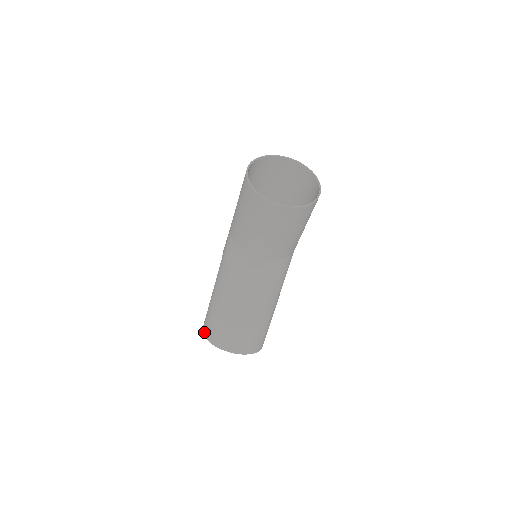
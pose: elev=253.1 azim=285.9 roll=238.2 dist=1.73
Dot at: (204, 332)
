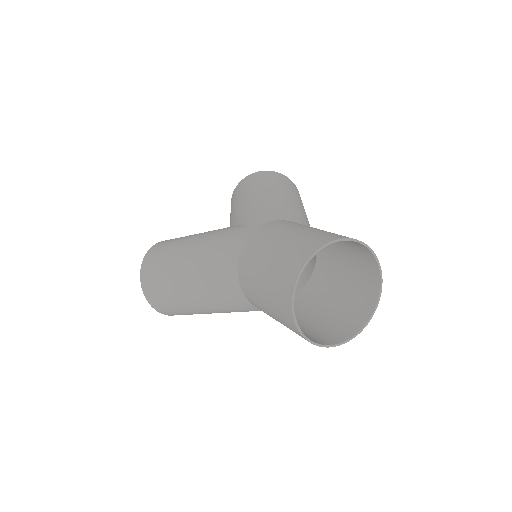
Dot at: (145, 260)
